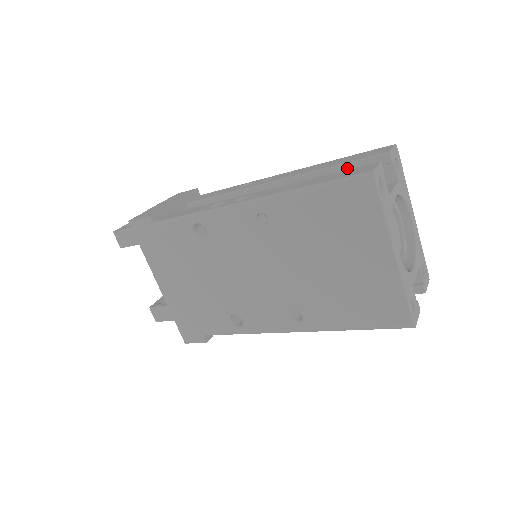
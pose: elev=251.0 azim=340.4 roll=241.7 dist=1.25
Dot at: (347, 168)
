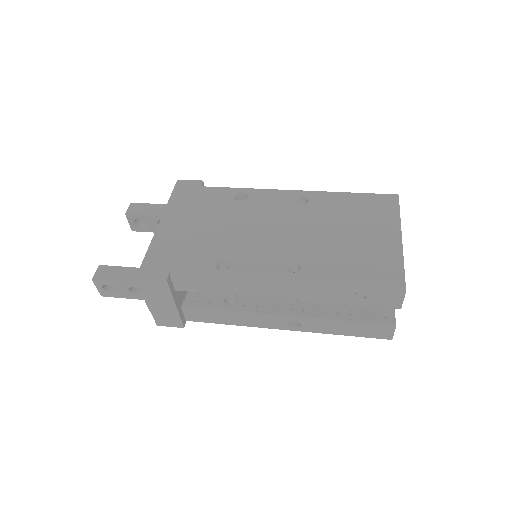
Dot at: occluded
